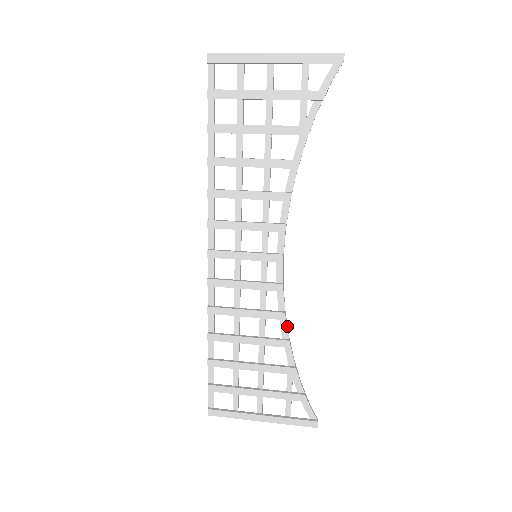
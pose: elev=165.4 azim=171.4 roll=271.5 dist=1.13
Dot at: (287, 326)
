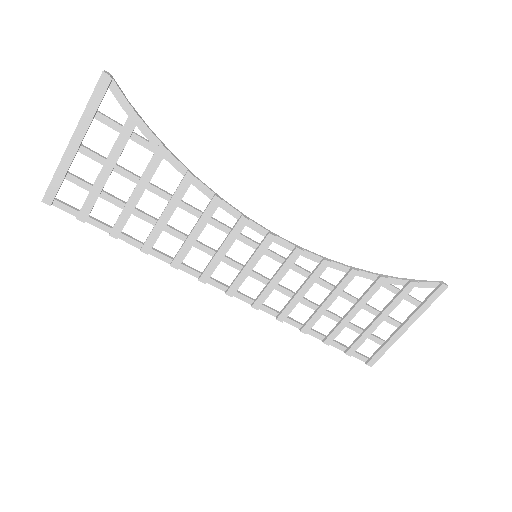
Dot at: (338, 263)
